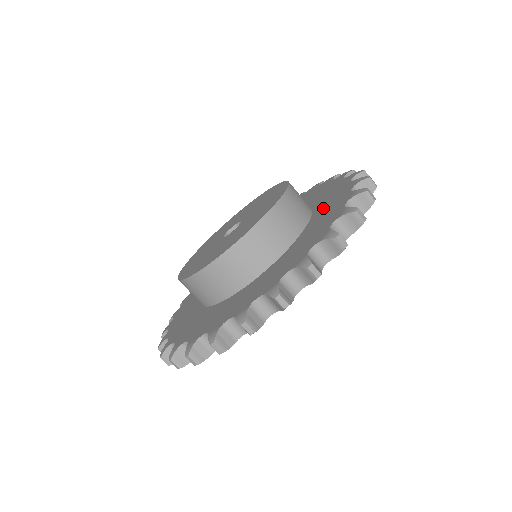
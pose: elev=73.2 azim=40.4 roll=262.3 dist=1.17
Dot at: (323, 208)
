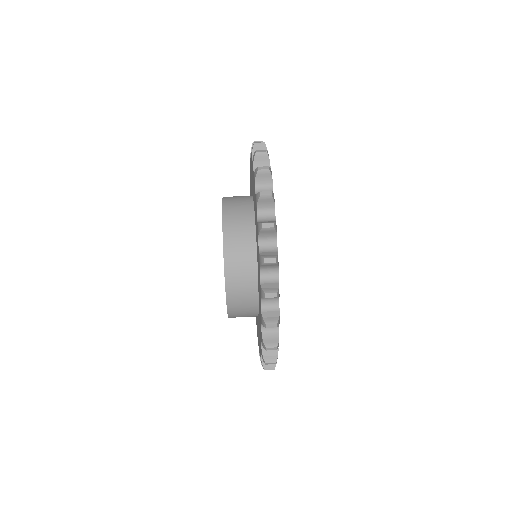
Dot at: occluded
